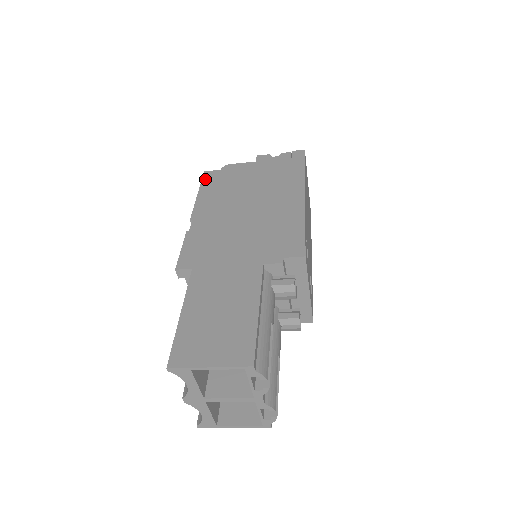
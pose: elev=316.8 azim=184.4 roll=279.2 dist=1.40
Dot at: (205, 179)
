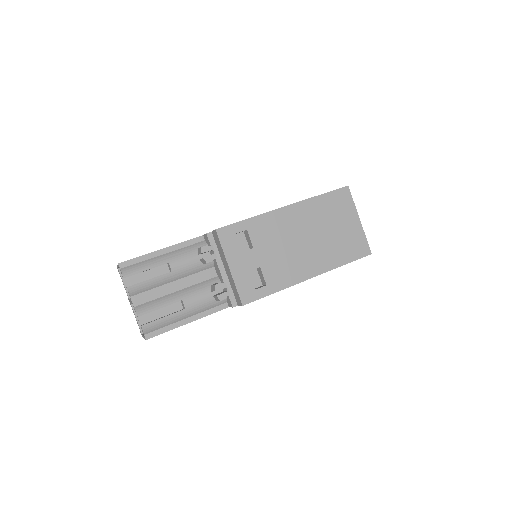
Dot at: occluded
